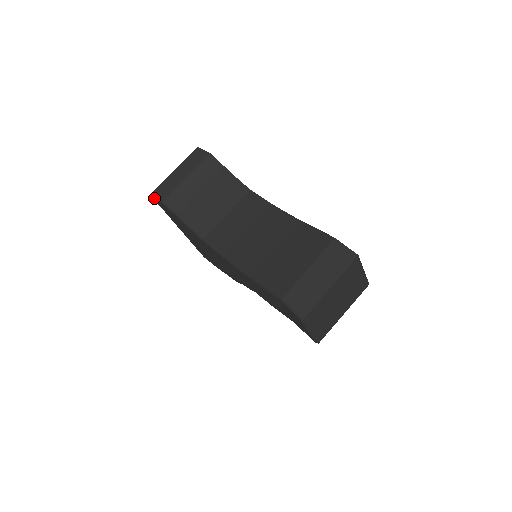
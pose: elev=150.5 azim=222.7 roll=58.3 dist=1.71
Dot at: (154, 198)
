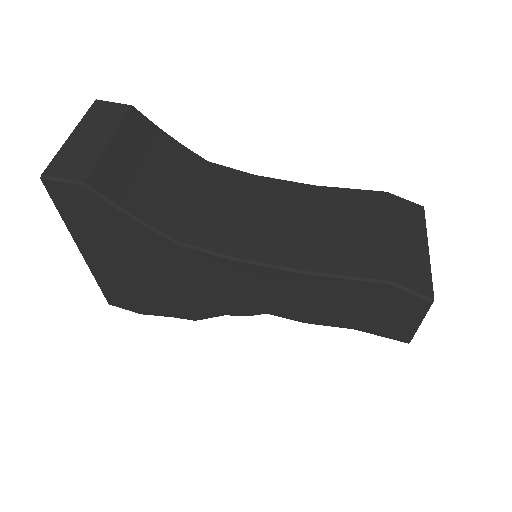
Dot at: (51, 183)
